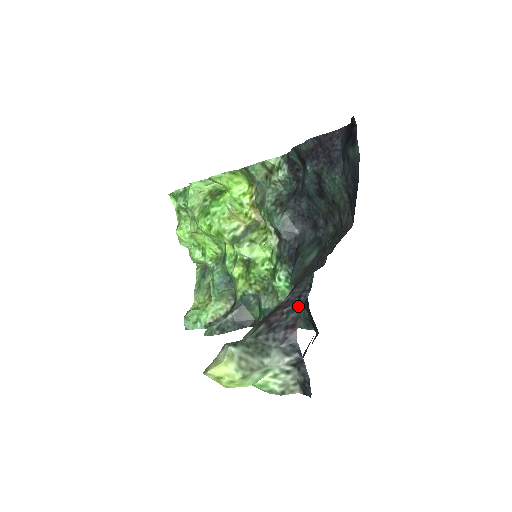
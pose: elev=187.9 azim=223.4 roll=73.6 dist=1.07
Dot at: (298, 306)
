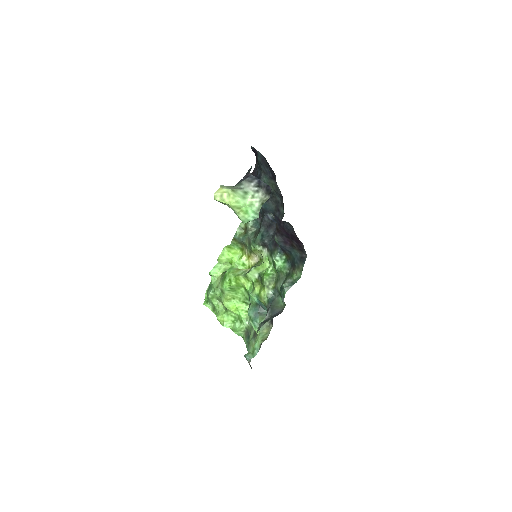
Dot at: (248, 171)
